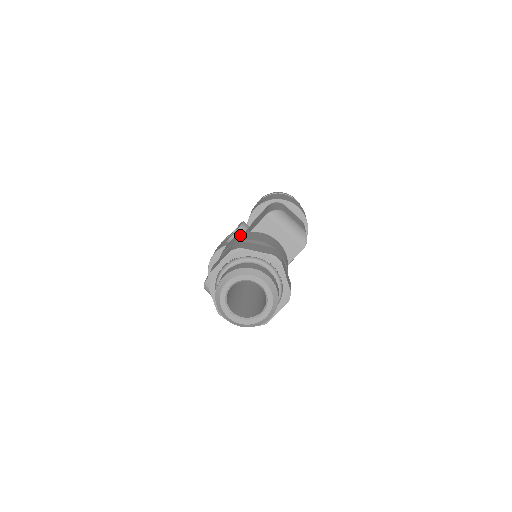
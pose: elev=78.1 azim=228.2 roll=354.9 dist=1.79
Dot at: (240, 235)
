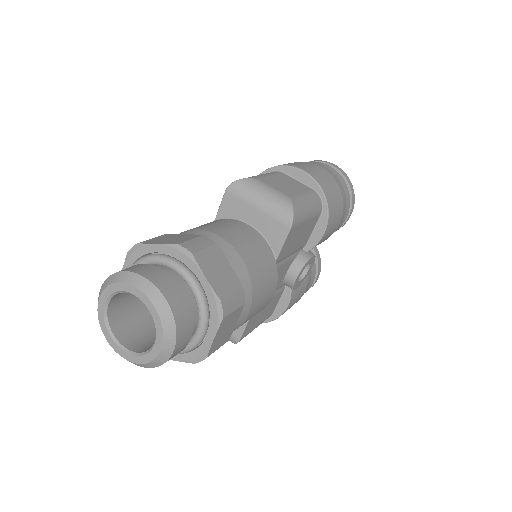
Dot at: occluded
